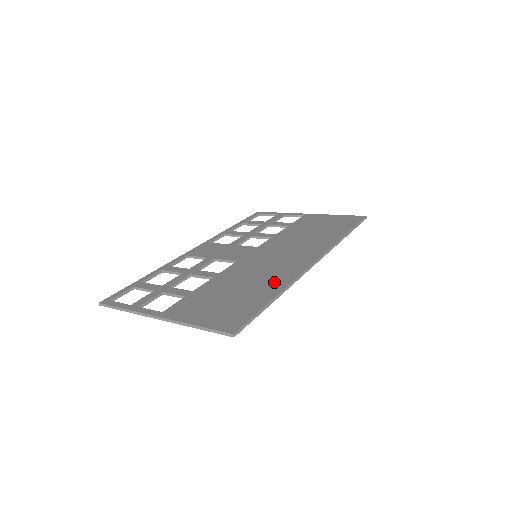
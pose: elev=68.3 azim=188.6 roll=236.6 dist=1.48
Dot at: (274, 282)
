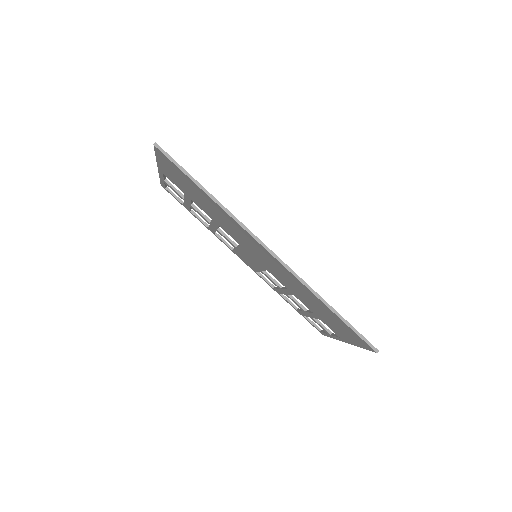
Dot at: occluded
